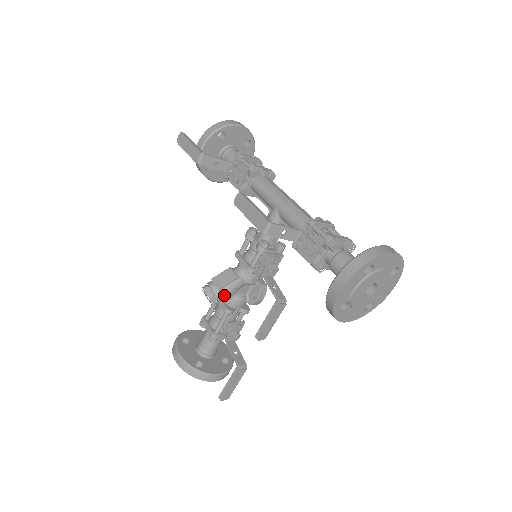
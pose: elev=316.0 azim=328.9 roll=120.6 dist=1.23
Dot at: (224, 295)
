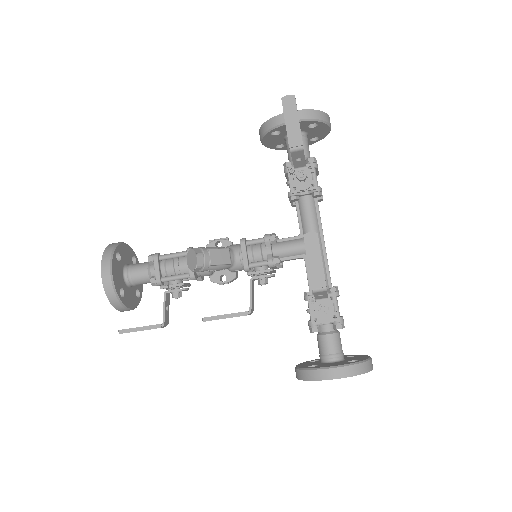
Dot at: (208, 270)
